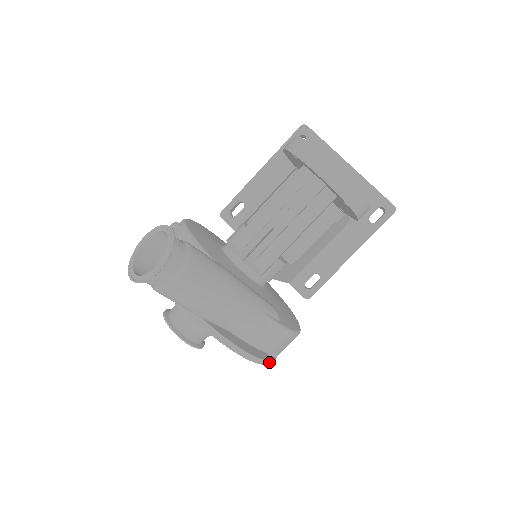
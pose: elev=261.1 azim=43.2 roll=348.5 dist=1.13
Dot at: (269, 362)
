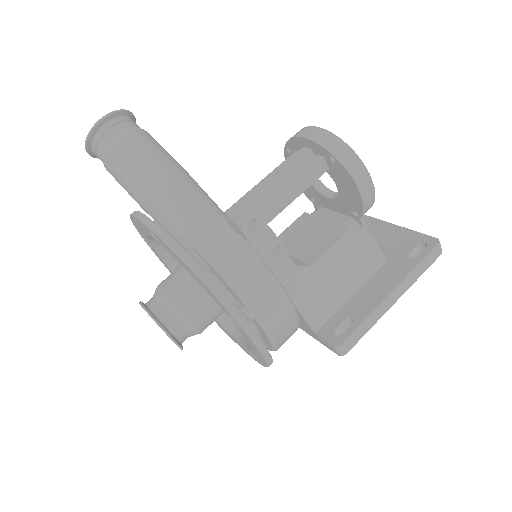
Dot at: (233, 308)
